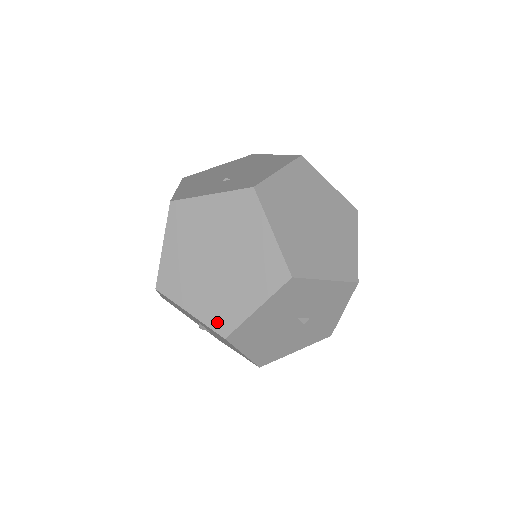
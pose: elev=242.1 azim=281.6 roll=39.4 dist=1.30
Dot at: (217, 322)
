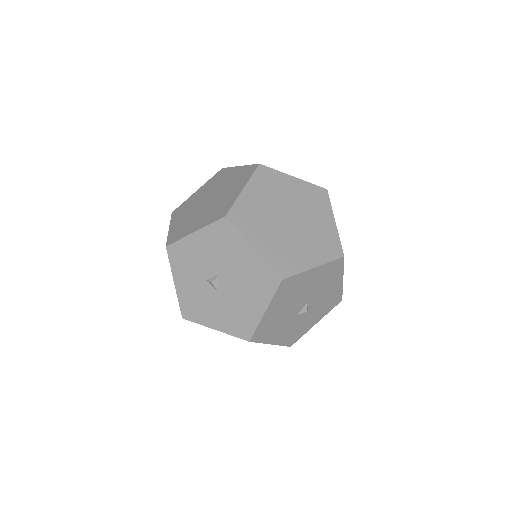
Dot at: (278, 264)
